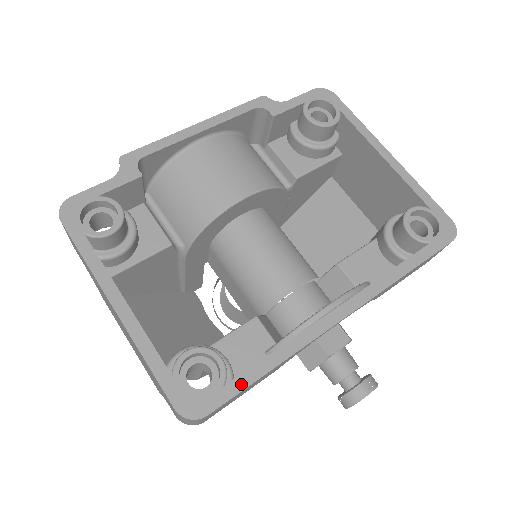
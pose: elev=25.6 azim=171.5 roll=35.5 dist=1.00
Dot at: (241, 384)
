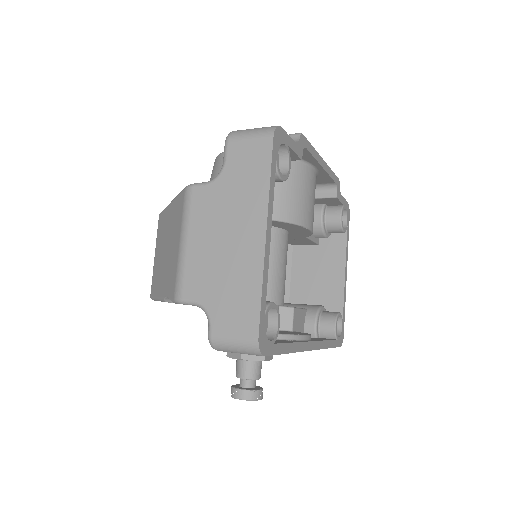
Dot at: (279, 350)
